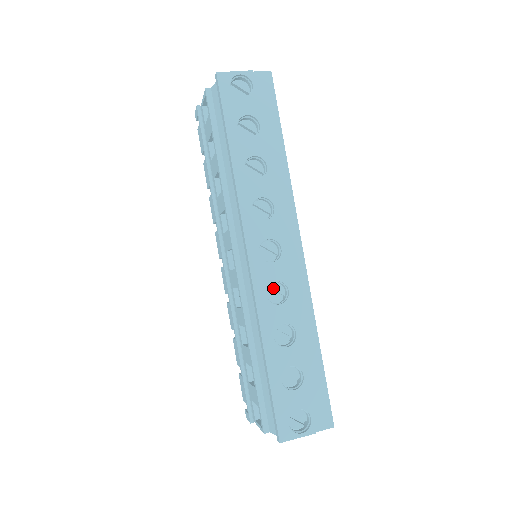
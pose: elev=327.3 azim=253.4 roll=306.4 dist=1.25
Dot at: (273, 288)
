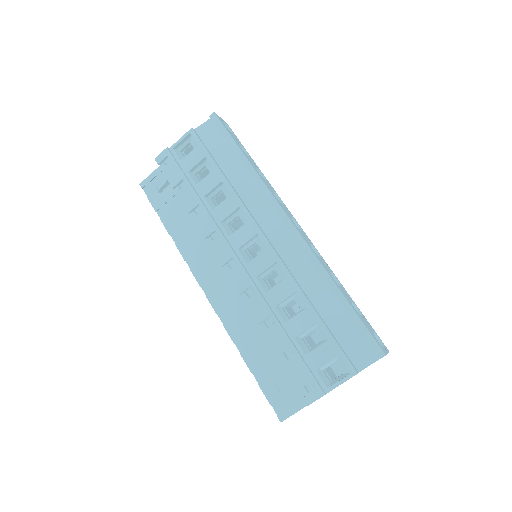
Dot at: occluded
